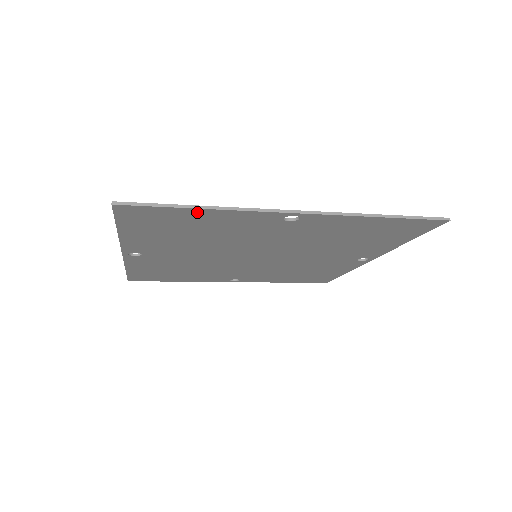
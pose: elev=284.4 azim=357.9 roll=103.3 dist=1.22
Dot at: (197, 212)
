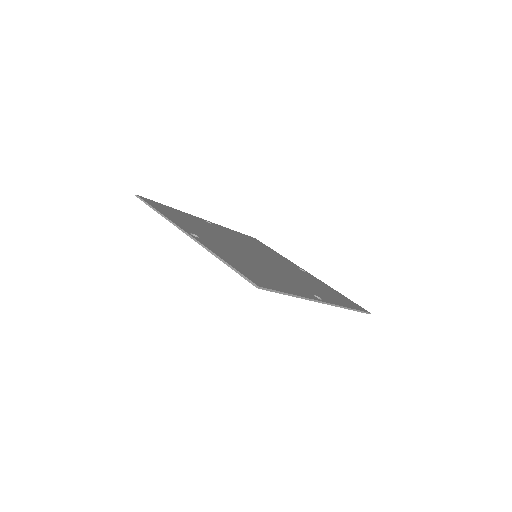
Dot at: occluded
